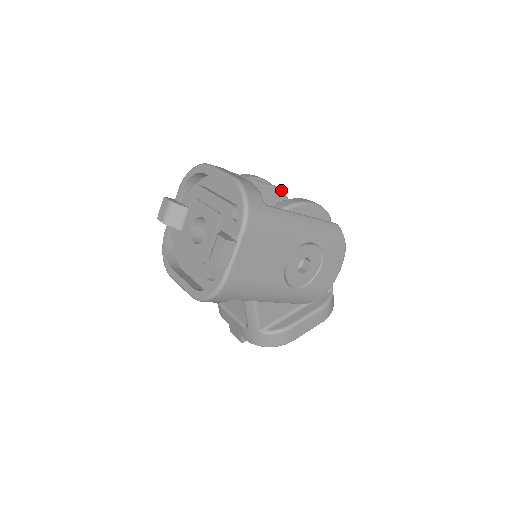
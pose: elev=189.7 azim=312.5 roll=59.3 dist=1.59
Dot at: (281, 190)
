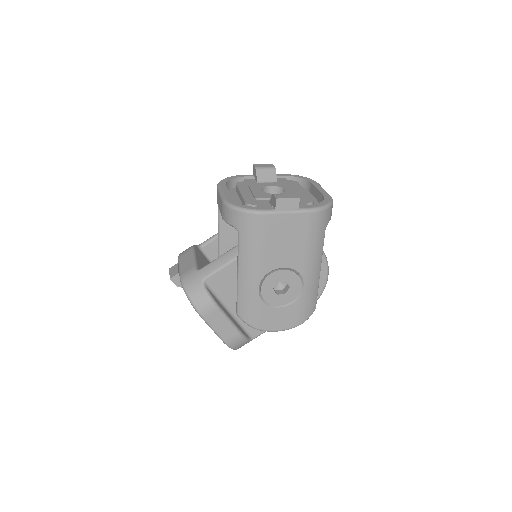
Dot at: occluded
